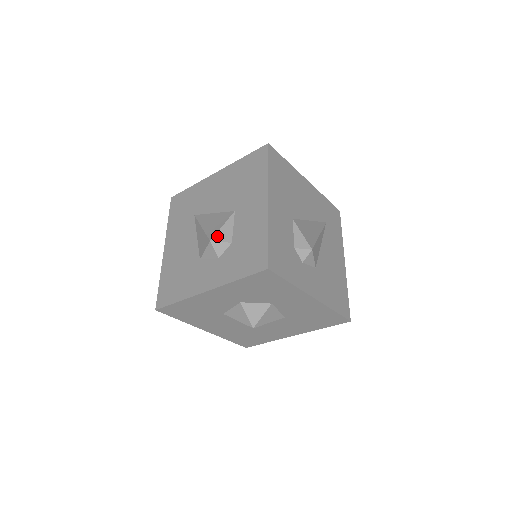
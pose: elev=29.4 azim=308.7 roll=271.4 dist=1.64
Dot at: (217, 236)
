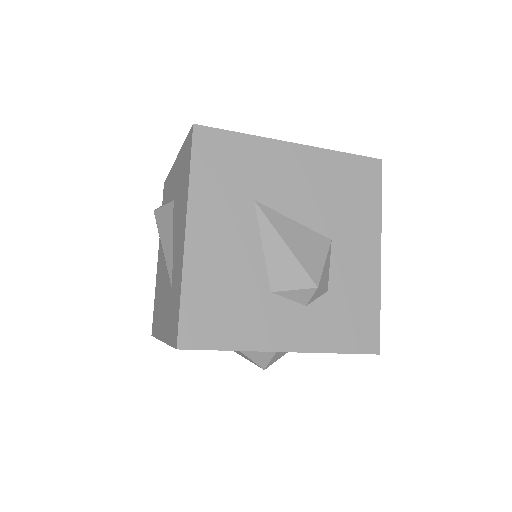
Dot at: (322, 280)
